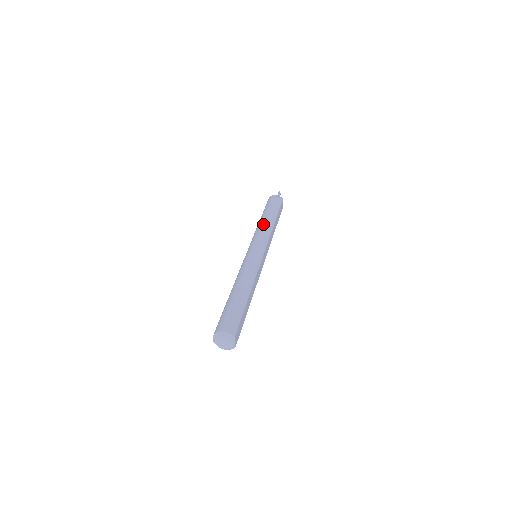
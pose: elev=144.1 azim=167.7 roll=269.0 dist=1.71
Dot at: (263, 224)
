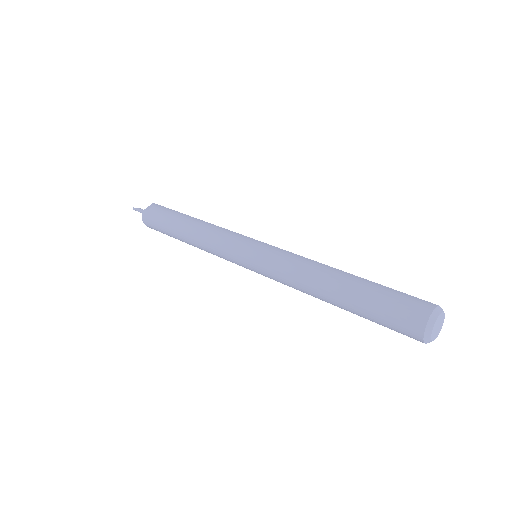
Dot at: (200, 233)
